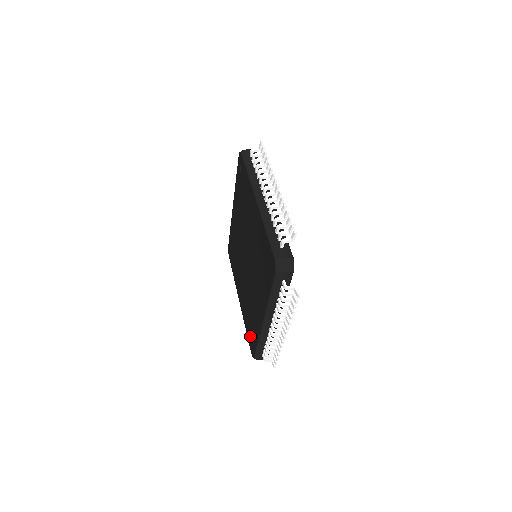
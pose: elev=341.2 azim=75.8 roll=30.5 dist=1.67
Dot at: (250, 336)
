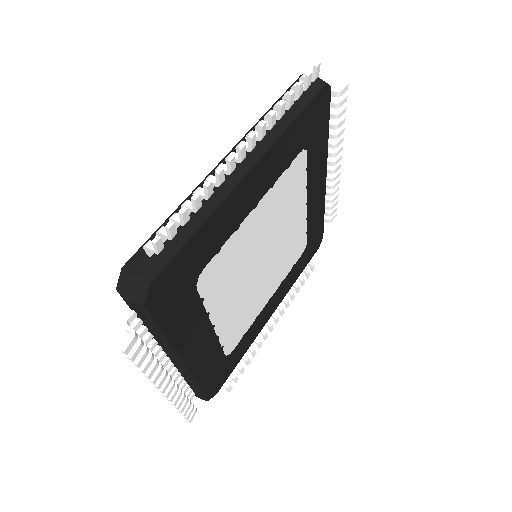
Dot at: occluded
